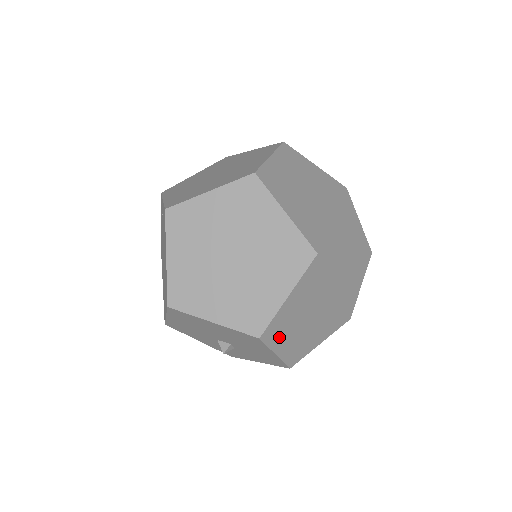
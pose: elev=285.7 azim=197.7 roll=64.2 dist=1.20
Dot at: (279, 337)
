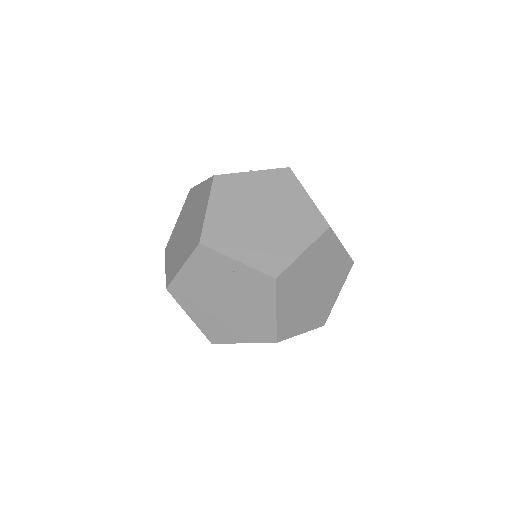
Dot at: occluded
